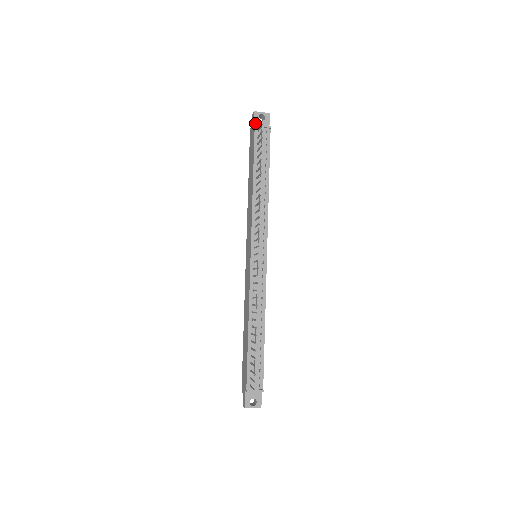
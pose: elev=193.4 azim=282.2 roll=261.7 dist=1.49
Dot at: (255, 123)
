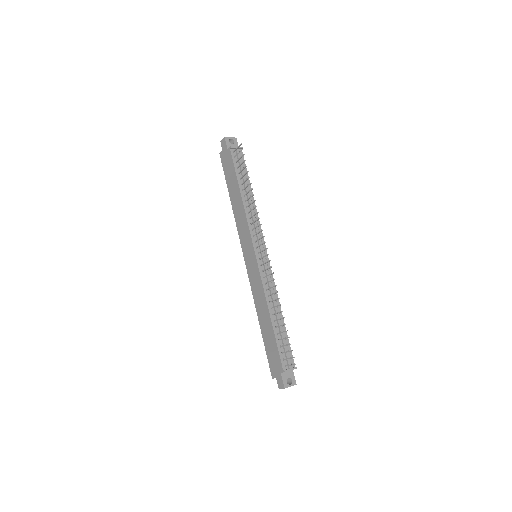
Dot at: (228, 146)
